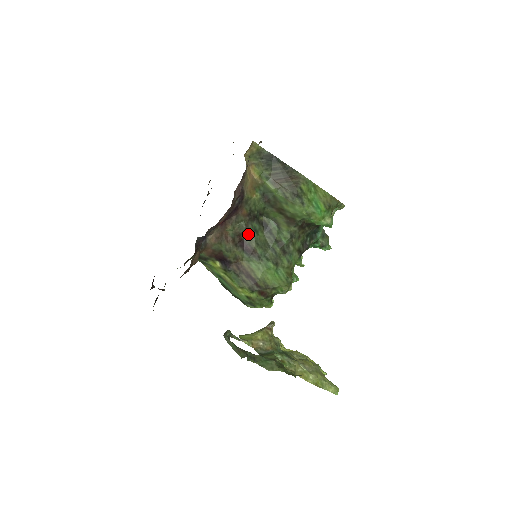
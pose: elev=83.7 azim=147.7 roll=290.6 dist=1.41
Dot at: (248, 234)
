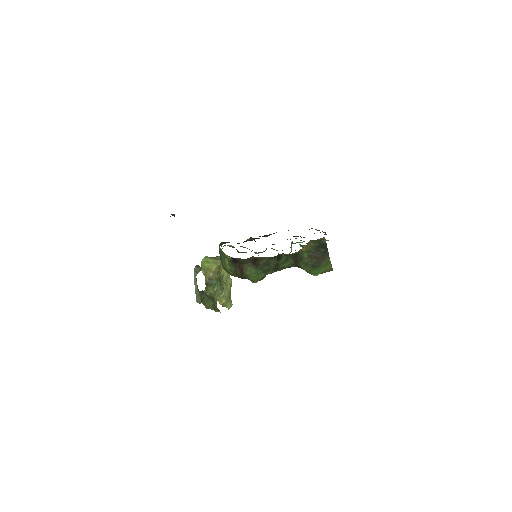
Dot at: occluded
